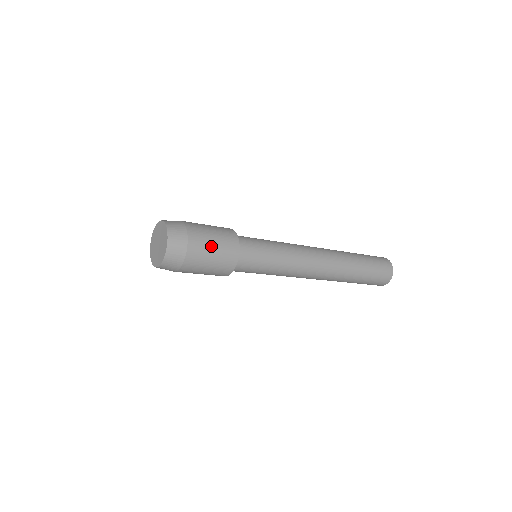
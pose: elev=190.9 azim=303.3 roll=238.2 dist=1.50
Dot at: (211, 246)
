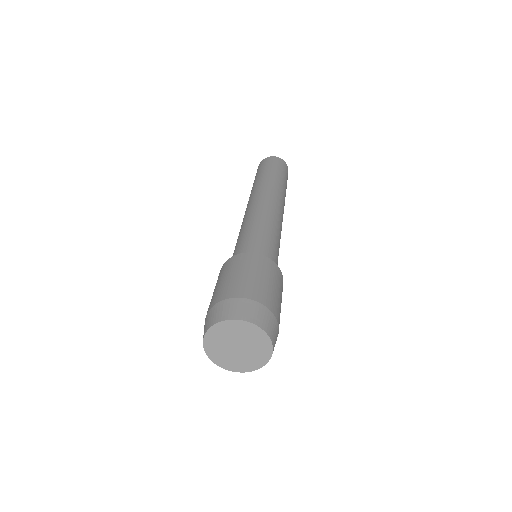
Dot at: occluded
